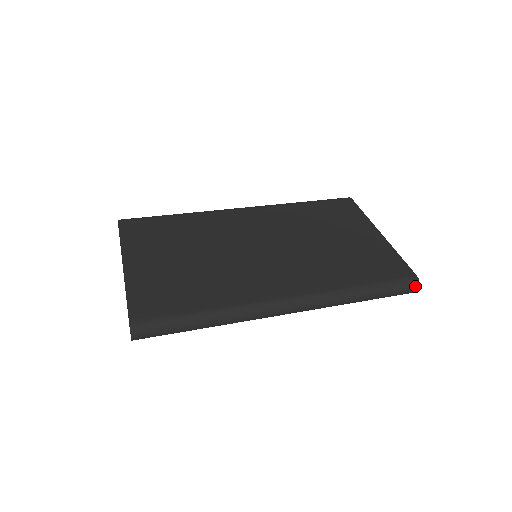
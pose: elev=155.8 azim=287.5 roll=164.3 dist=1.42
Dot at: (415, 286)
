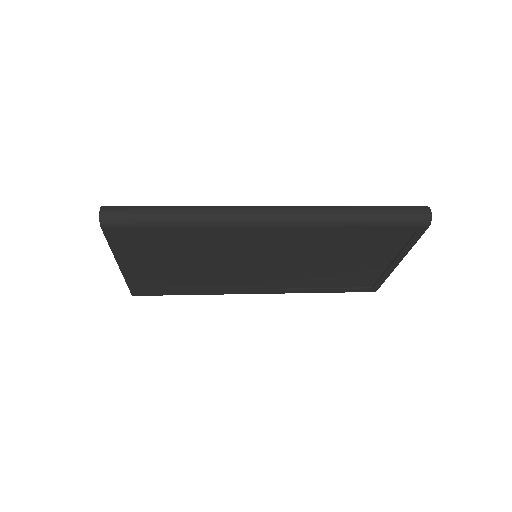
Dot at: (424, 208)
